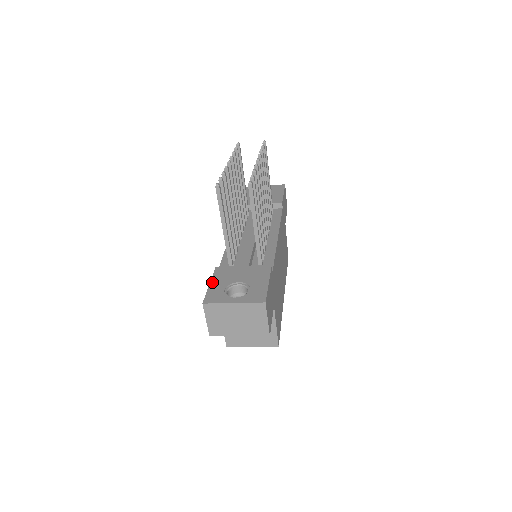
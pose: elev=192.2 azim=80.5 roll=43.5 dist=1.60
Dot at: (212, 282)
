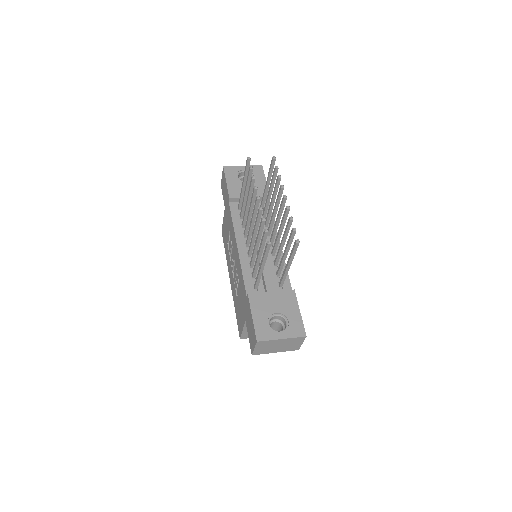
Dot at: (253, 314)
